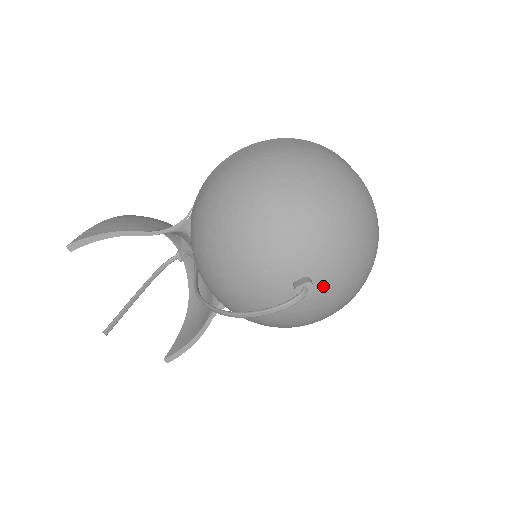
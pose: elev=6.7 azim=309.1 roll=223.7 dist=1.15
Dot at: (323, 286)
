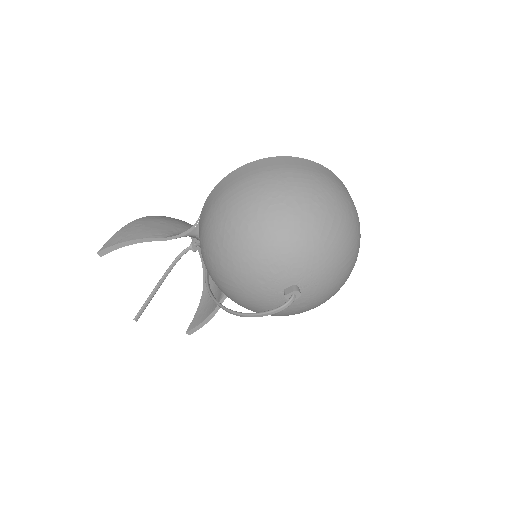
Dot at: (309, 290)
